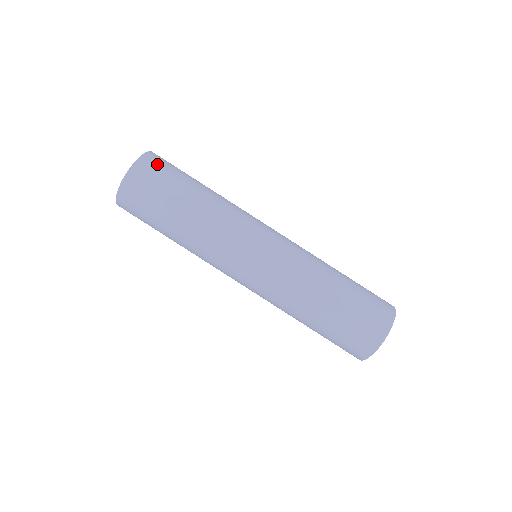
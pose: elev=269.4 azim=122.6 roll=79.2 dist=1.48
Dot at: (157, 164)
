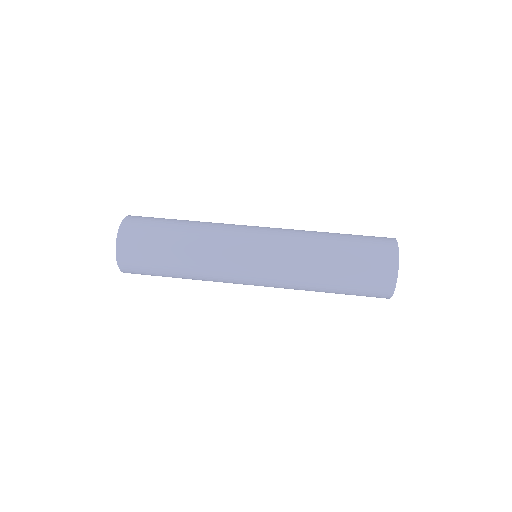
Dot at: (140, 219)
